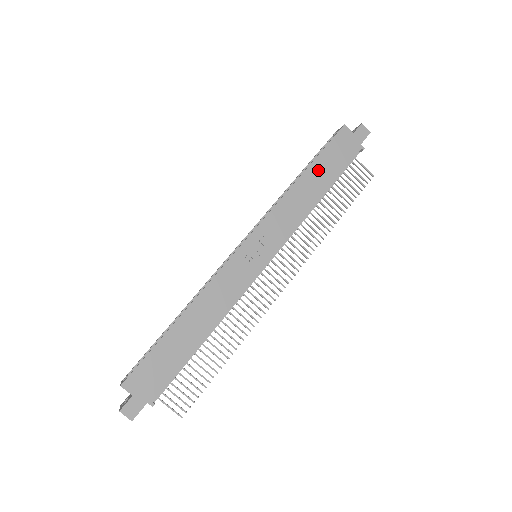
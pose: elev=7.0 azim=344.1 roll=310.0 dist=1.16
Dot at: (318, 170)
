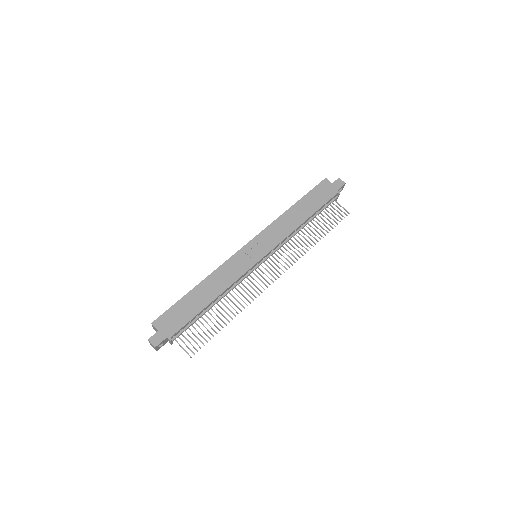
Dot at: (304, 204)
